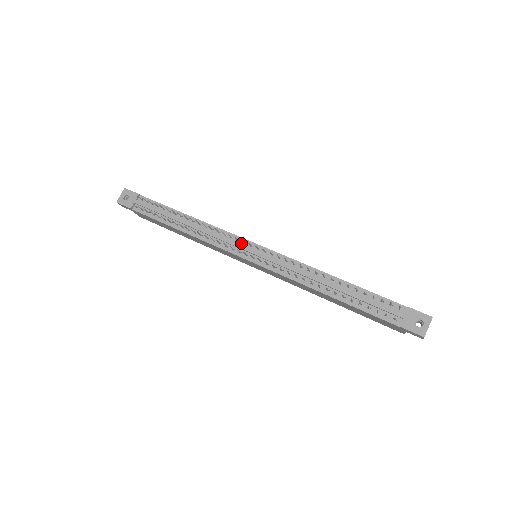
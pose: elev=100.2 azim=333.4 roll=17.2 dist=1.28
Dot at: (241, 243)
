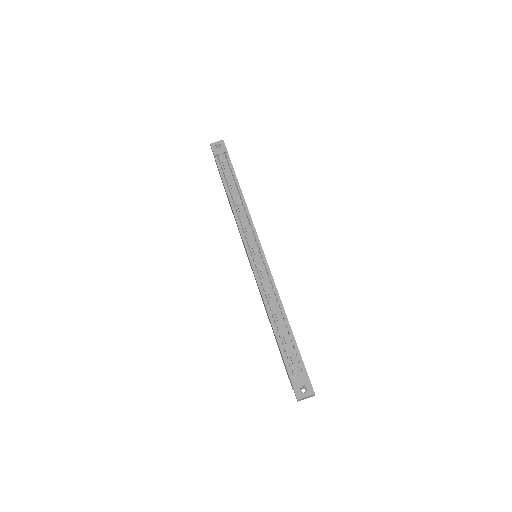
Dot at: (254, 239)
